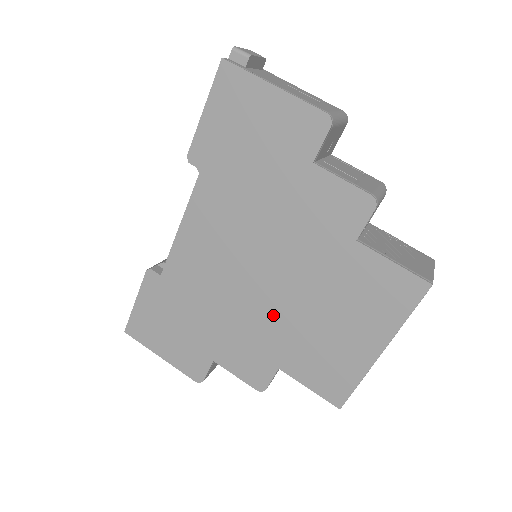
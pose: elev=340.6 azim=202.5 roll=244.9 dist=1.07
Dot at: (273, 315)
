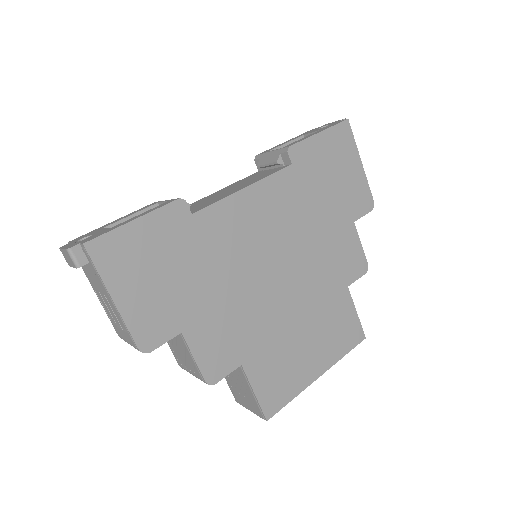
Dot at: (269, 312)
